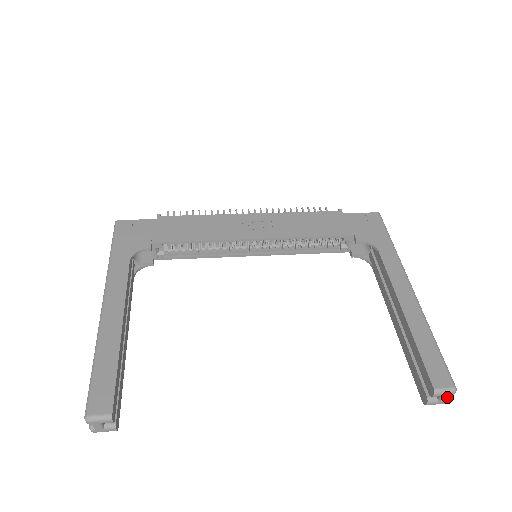
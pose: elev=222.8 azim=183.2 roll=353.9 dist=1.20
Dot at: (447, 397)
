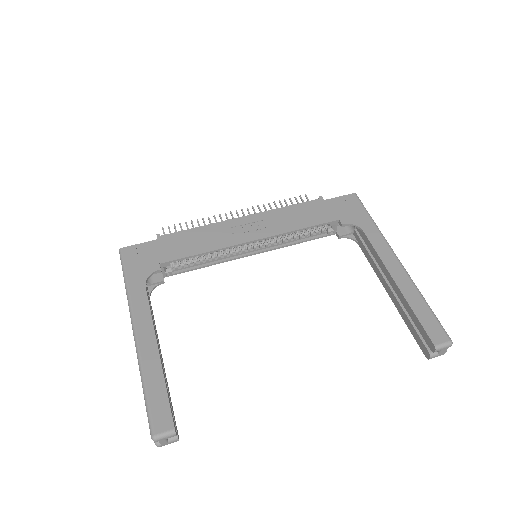
Dot at: (446, 350)
